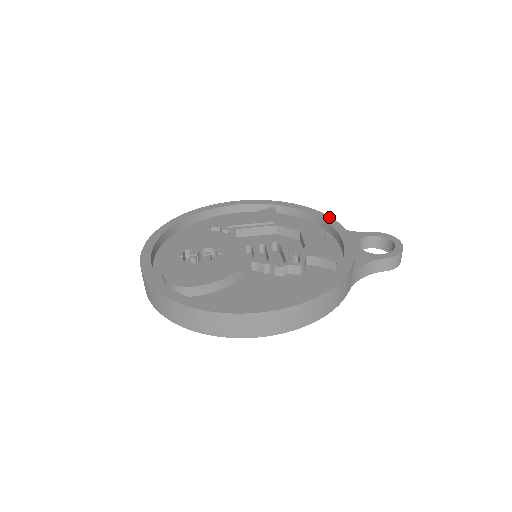
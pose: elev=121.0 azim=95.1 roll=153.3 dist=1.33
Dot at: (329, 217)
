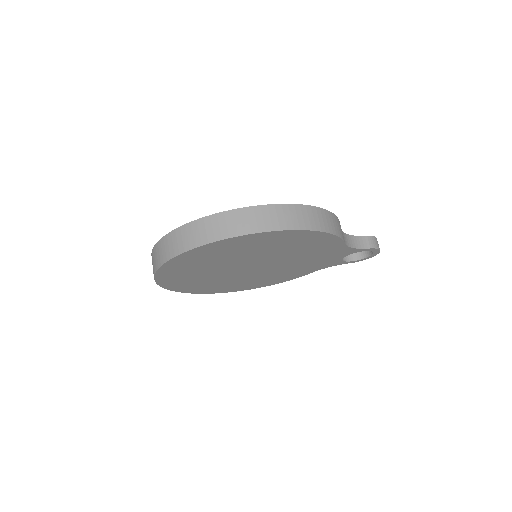
Dot at: occluded
